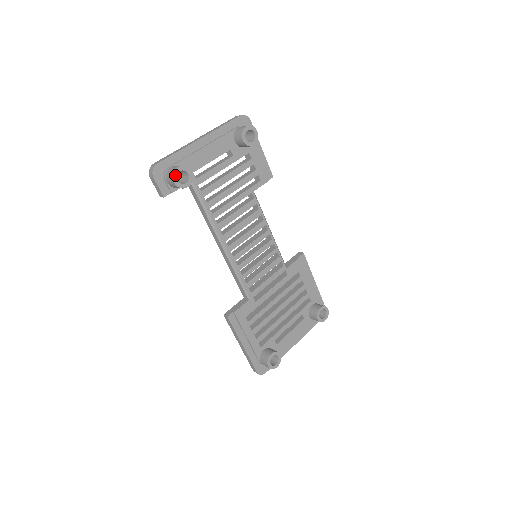
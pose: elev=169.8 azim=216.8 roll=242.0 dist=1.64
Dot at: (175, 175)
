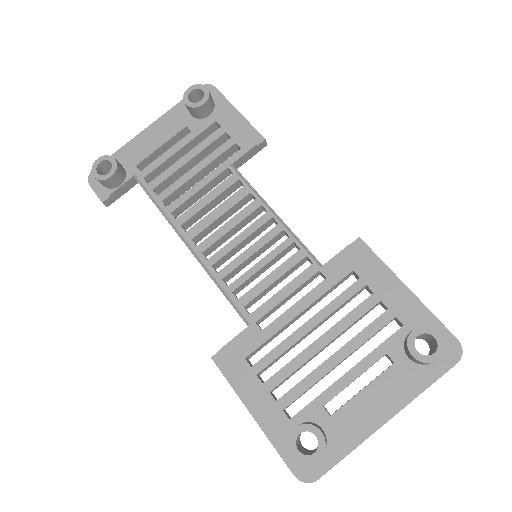
Dot at: (94, 168)
